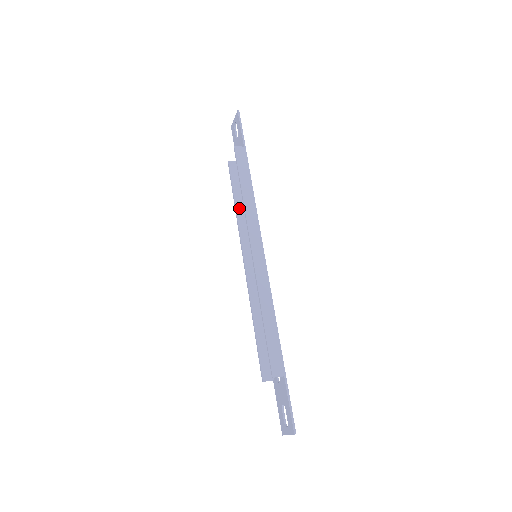
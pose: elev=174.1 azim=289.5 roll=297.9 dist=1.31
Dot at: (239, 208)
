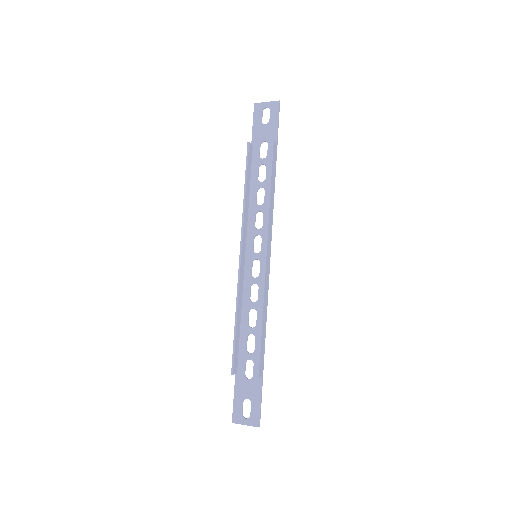
Dot at: (247, 197)
